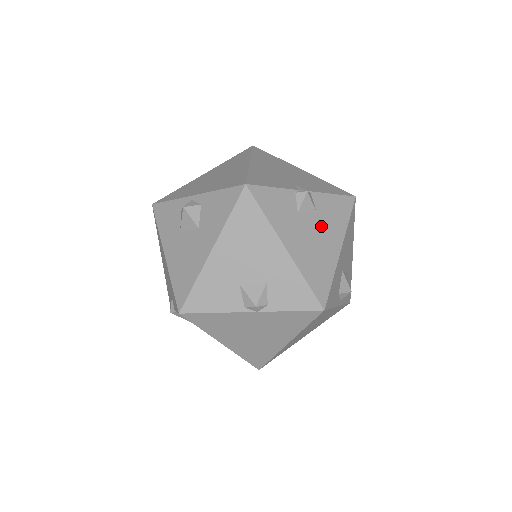
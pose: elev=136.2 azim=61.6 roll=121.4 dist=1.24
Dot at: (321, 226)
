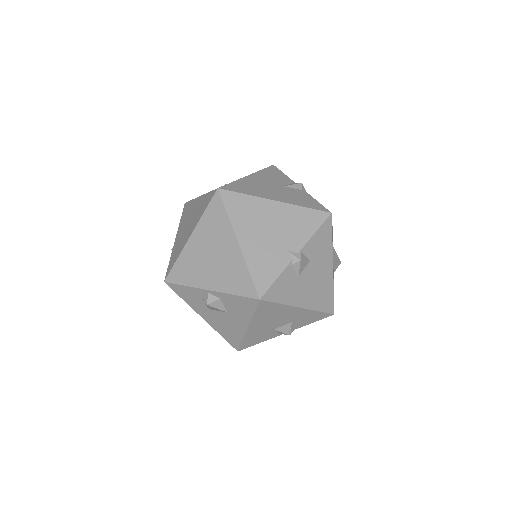
Dot at: (316, 266)
